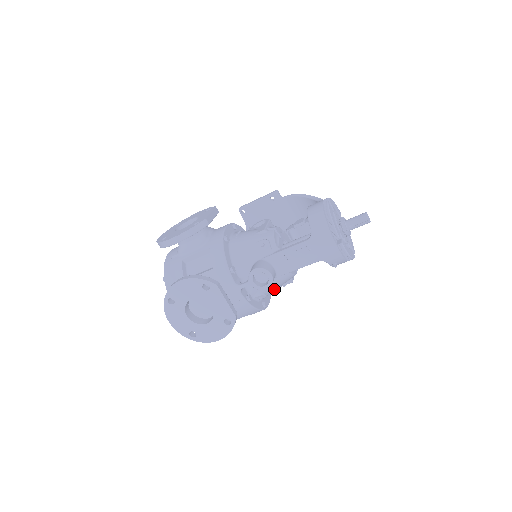
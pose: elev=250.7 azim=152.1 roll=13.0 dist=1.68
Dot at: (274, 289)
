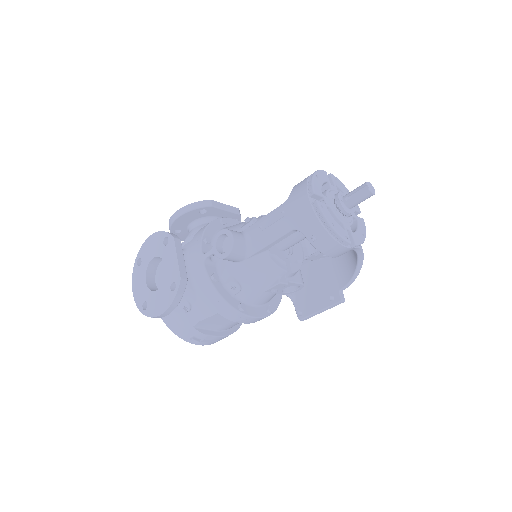
Dot at: (253, 283)
